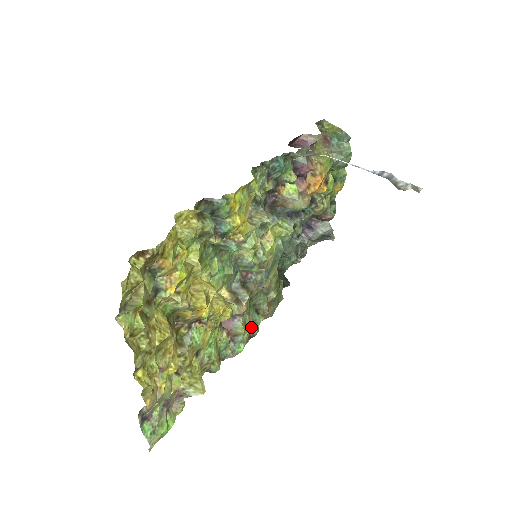
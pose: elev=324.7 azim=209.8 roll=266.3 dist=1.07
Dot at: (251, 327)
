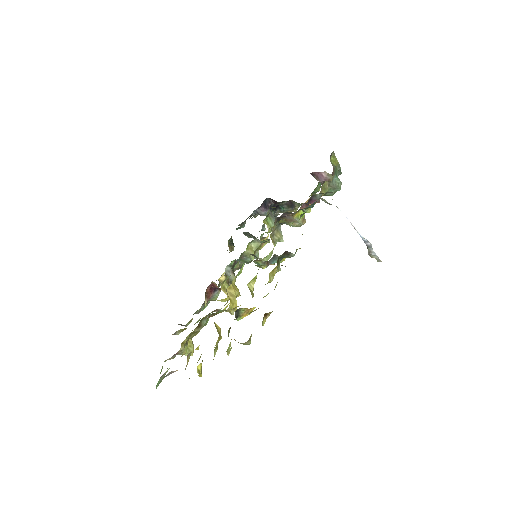
Dot at: occluded
